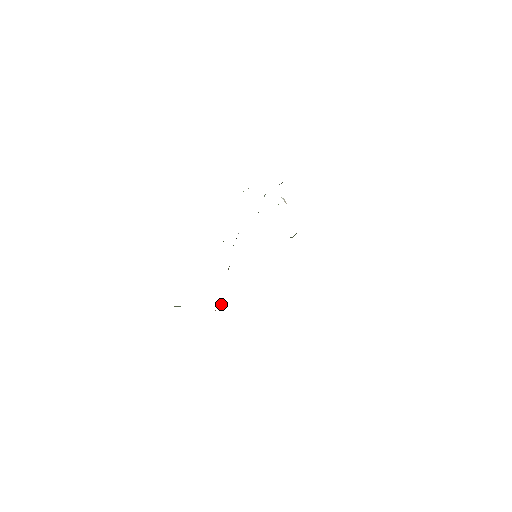
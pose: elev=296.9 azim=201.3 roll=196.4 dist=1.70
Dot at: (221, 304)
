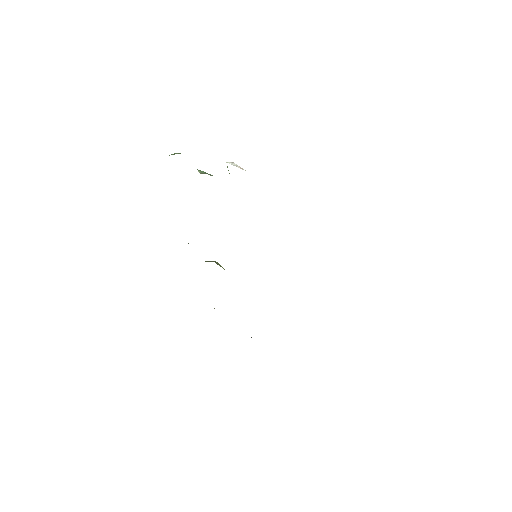
Dot at: occluded
